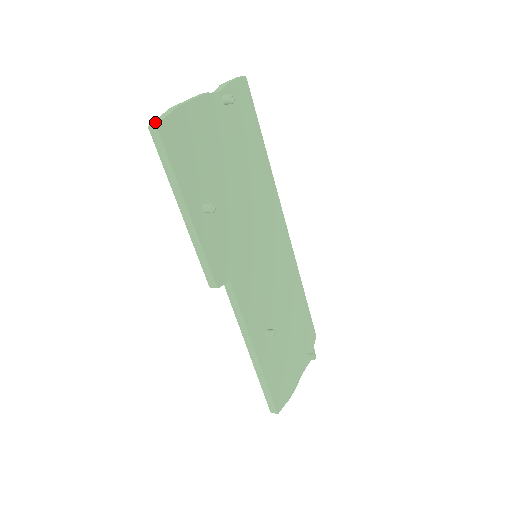
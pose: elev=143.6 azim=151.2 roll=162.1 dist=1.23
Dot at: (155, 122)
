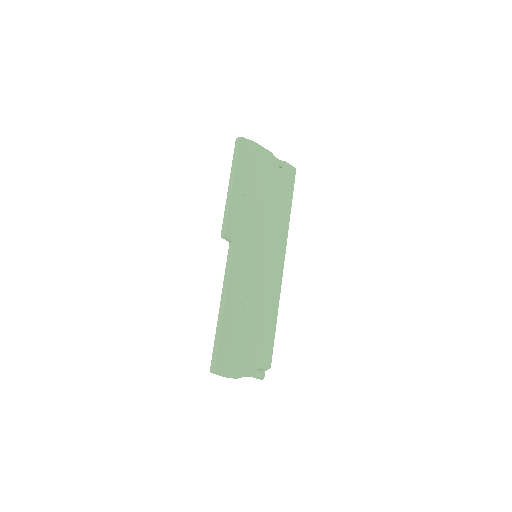
Dot at: (241, 138)
